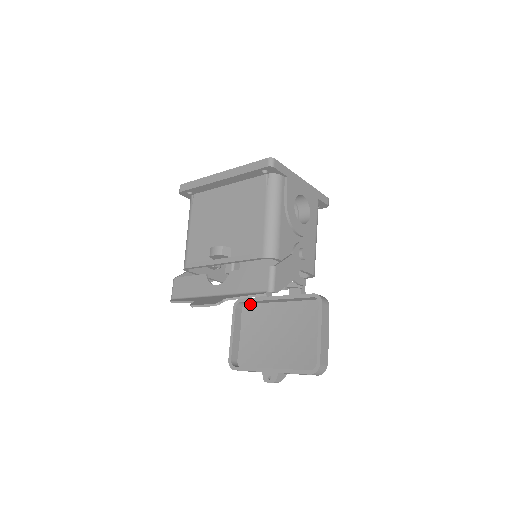
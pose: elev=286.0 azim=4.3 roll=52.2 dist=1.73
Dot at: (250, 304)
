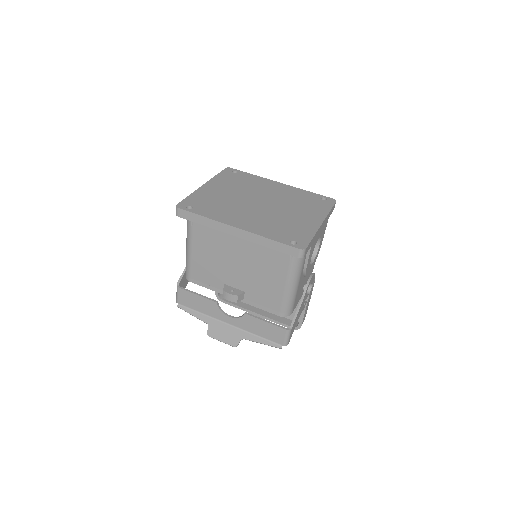
Dot at: occluded
